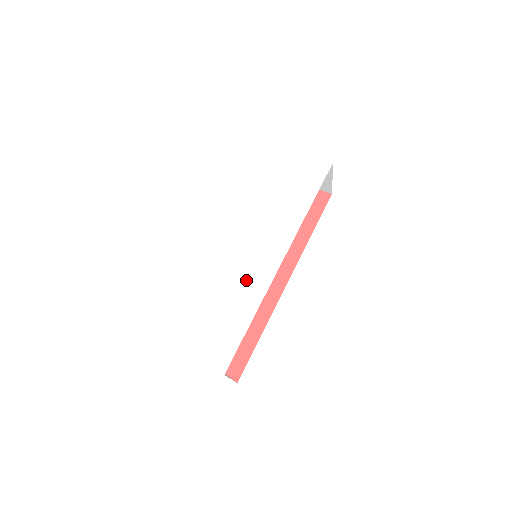
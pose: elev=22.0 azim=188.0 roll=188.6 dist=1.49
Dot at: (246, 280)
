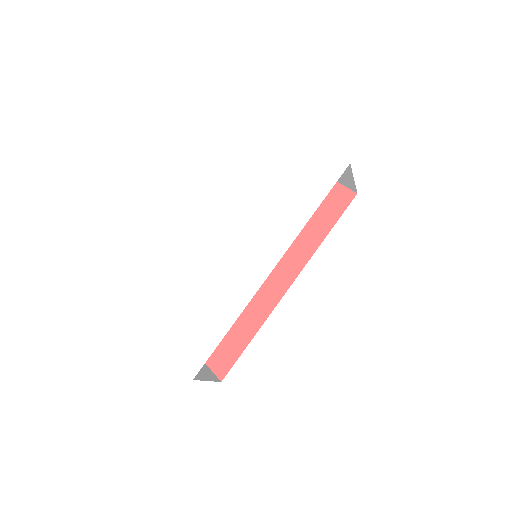
Dot at: (232, 285)
